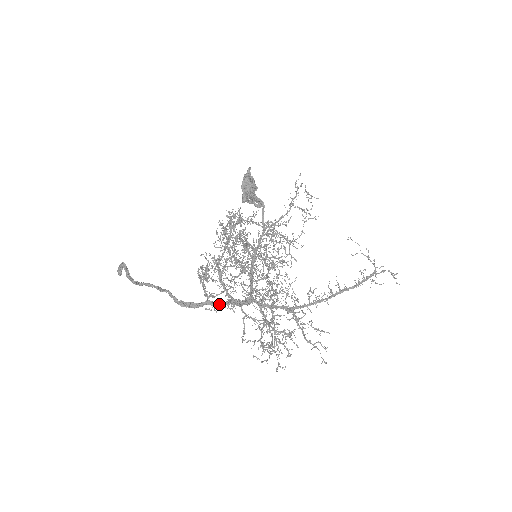
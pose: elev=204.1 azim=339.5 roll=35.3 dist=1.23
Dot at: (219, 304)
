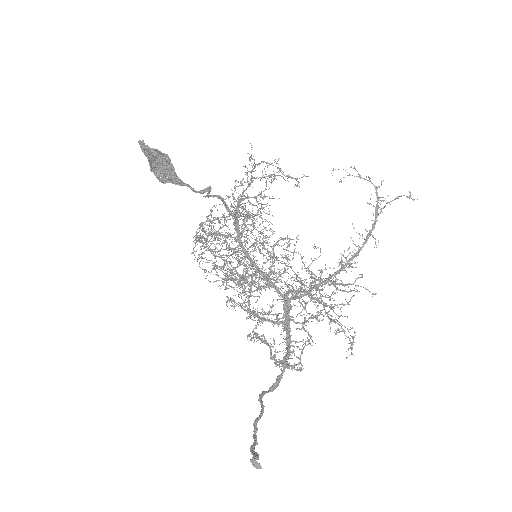
Dot at: (289, 349)
